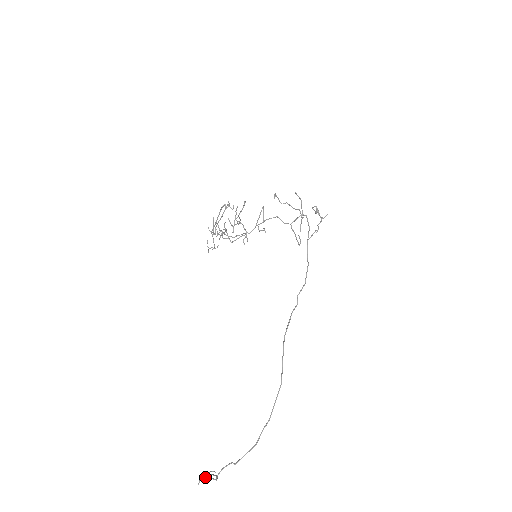
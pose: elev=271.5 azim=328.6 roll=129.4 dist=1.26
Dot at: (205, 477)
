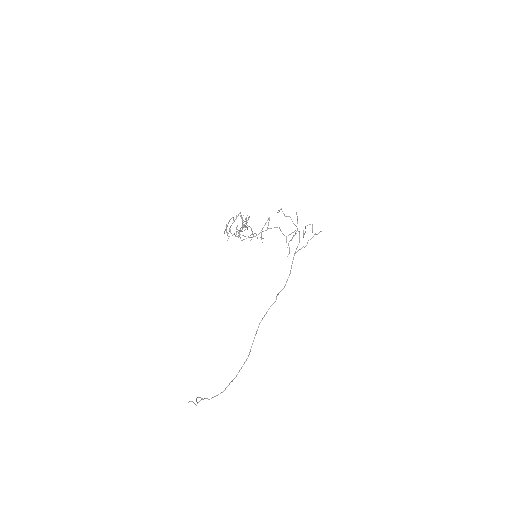
Dot at: (191, 401)
